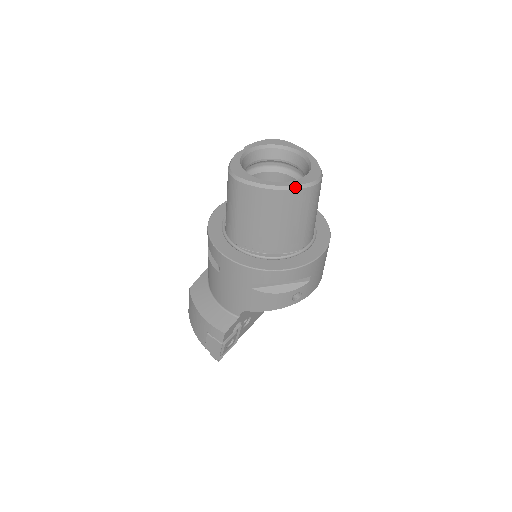
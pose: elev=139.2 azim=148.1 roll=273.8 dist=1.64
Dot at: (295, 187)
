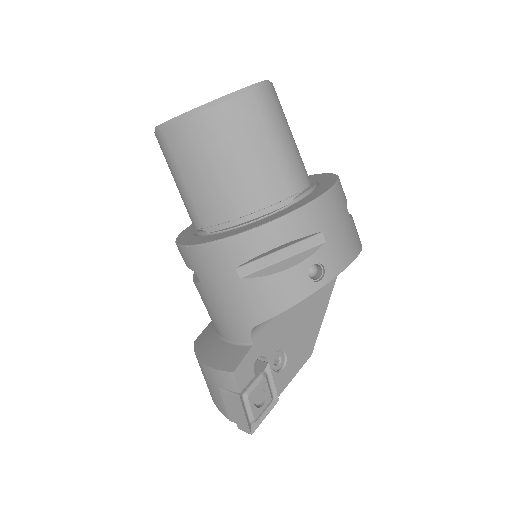
Dot at: (228, 97)
